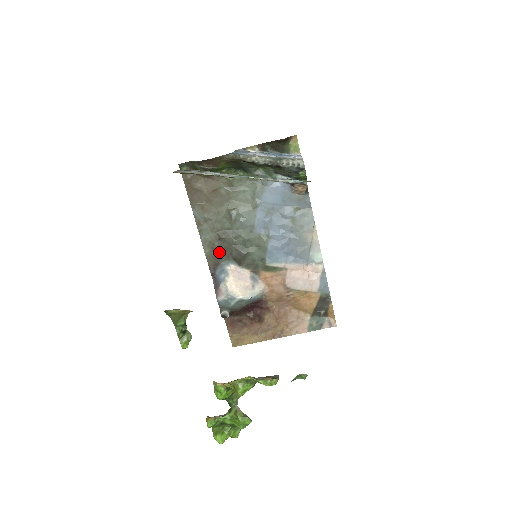
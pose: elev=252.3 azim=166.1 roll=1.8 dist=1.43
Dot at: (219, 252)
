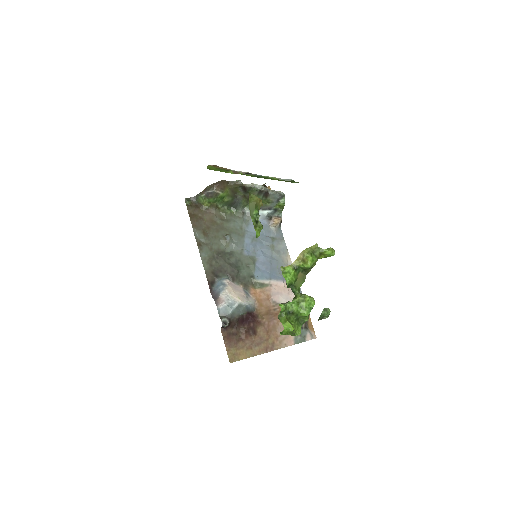
Dot at: (216, 269)
